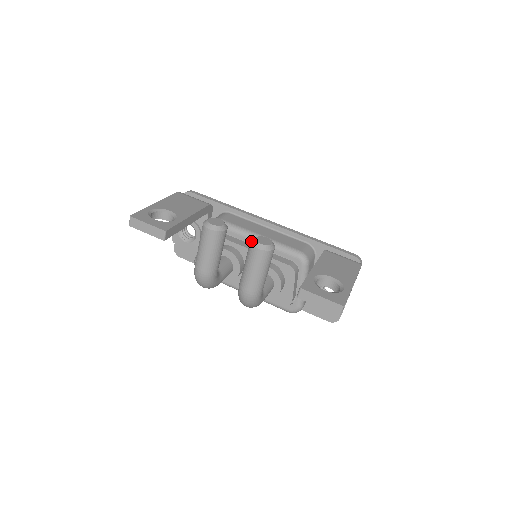
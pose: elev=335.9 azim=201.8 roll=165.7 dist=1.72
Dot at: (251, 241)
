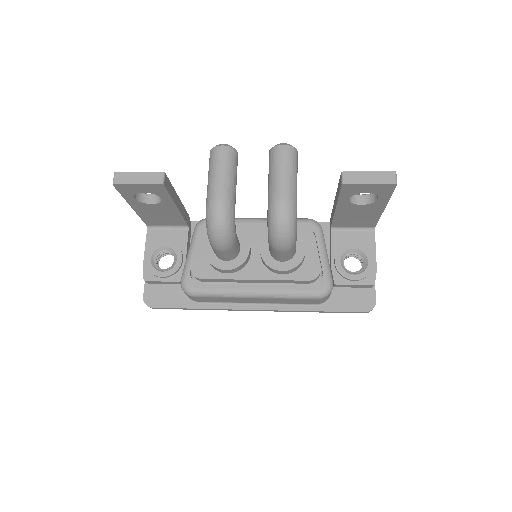
Dot at: (271, 148)
